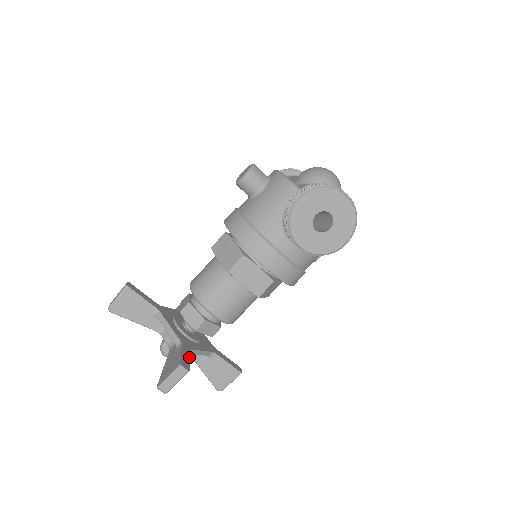
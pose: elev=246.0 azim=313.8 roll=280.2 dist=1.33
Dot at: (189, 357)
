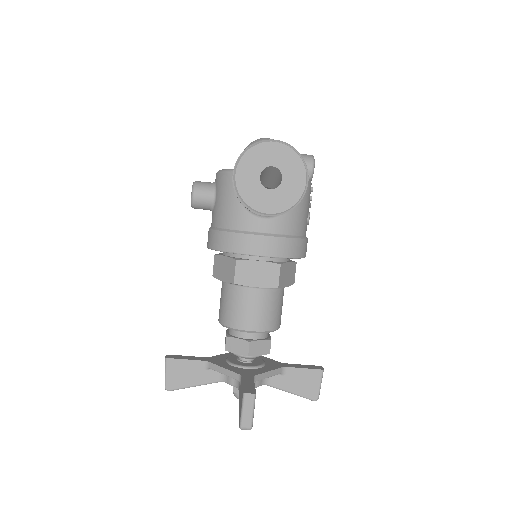
Dot at: (253, 383)
